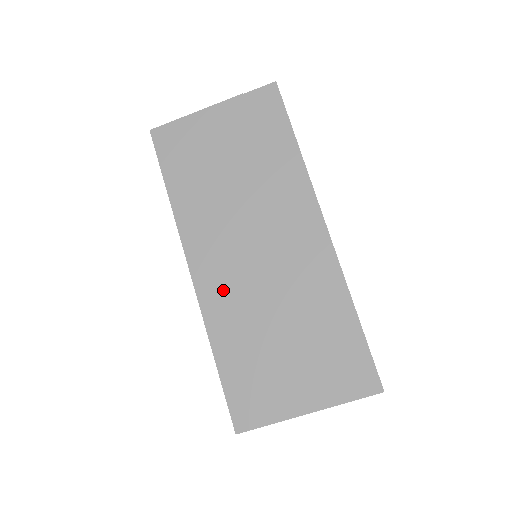
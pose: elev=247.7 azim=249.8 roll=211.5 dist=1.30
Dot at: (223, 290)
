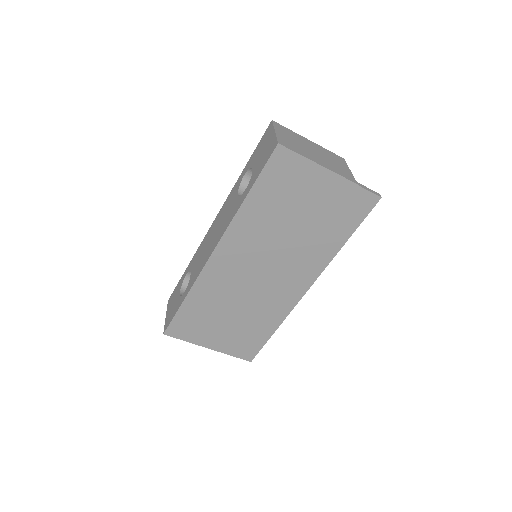
Dot at: (222, 276)
